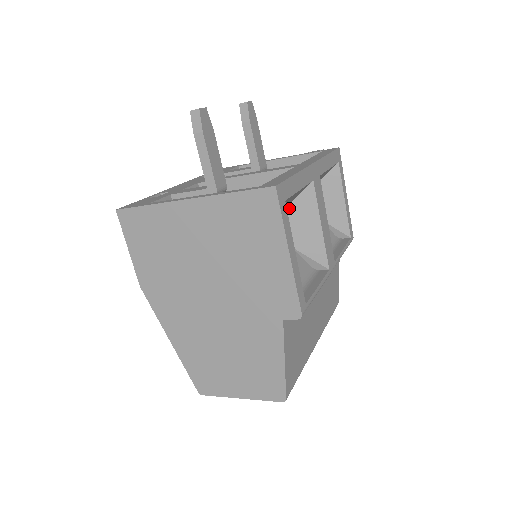
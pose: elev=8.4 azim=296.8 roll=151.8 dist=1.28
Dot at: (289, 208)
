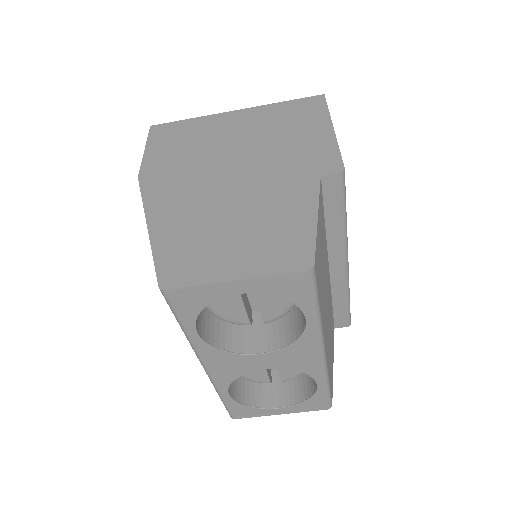
Dot at: occluded
